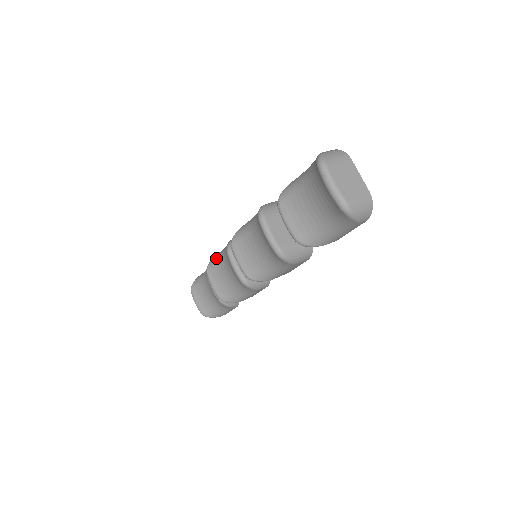
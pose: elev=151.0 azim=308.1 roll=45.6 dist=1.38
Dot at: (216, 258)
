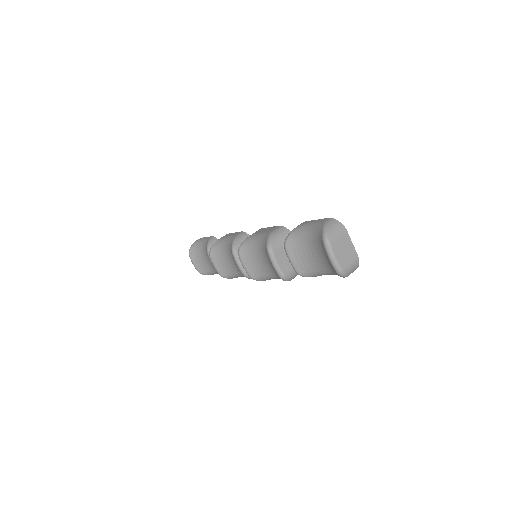
Dot at: (218, 246)
